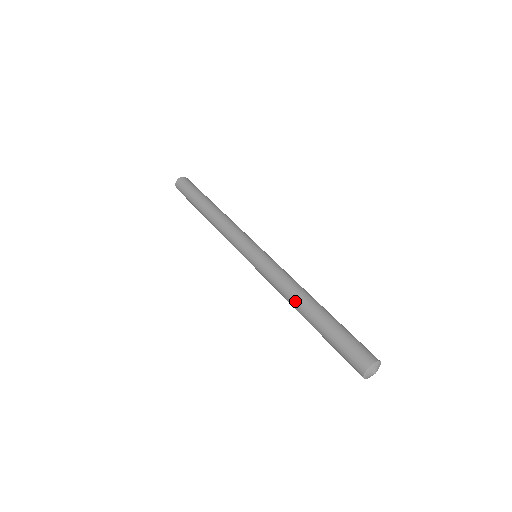
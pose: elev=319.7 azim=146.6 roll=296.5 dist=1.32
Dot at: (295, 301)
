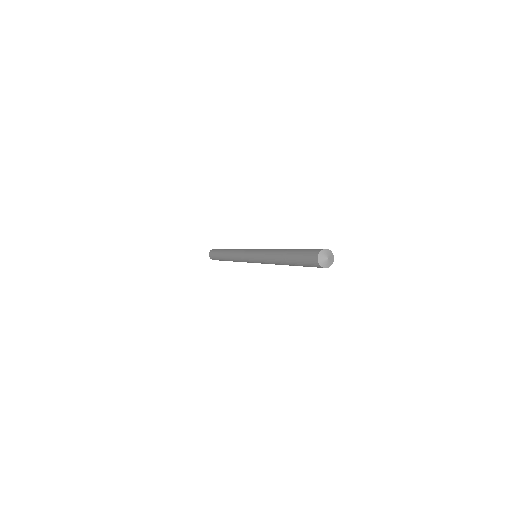
Dot at: (276, 261)
